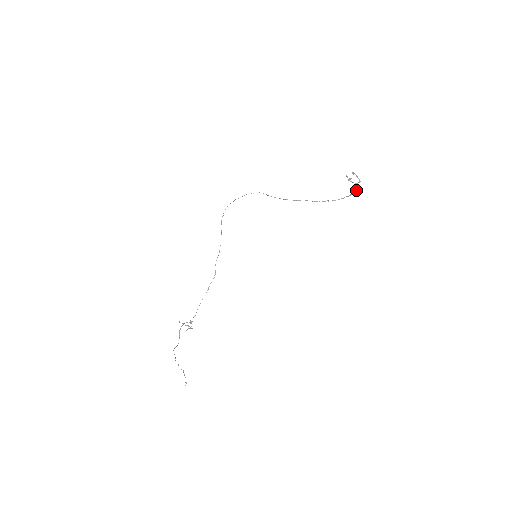
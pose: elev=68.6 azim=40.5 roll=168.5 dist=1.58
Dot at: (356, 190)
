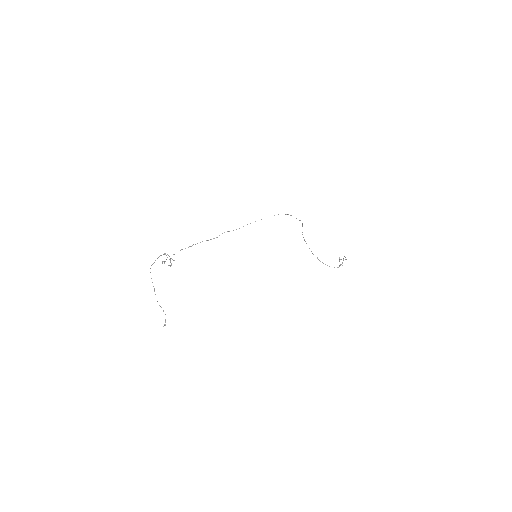
Dot at: occluded
